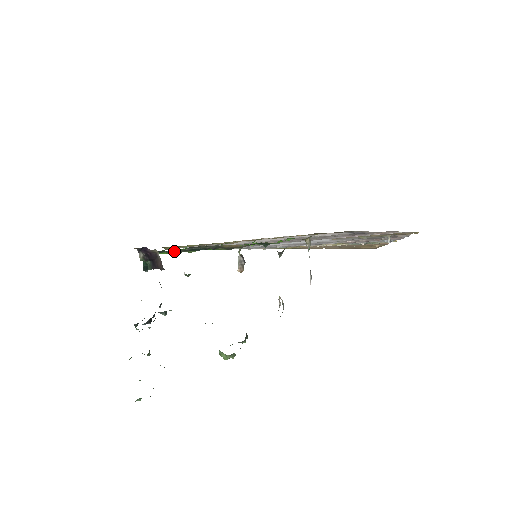
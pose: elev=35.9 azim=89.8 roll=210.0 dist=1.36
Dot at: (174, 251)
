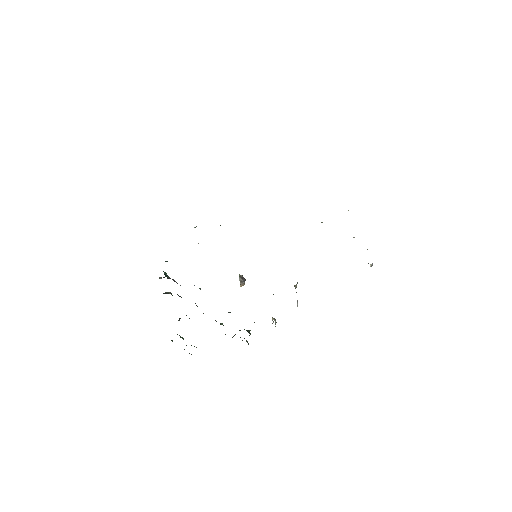
Dot at: occluded
